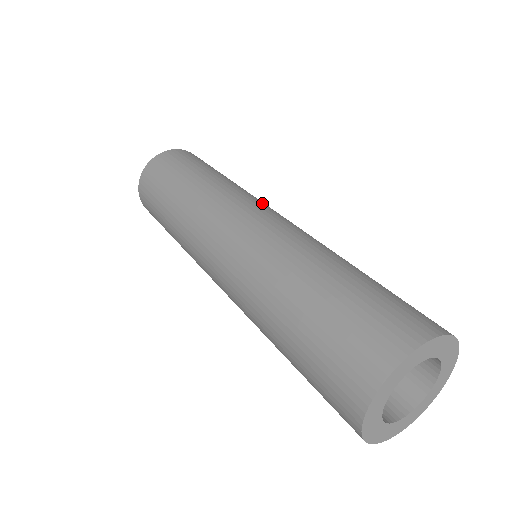
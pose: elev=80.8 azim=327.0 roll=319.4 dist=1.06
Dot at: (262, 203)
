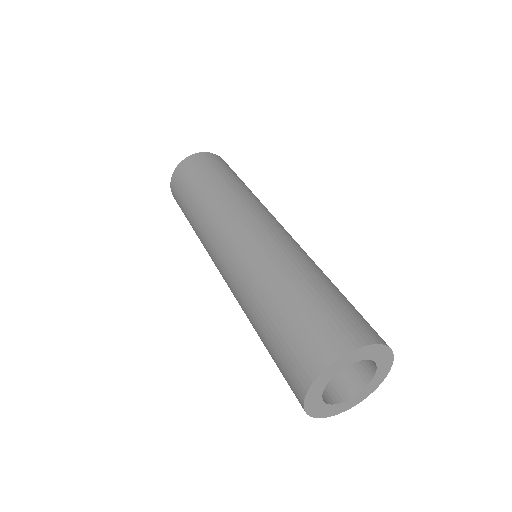
Dot at: (264, 212)
